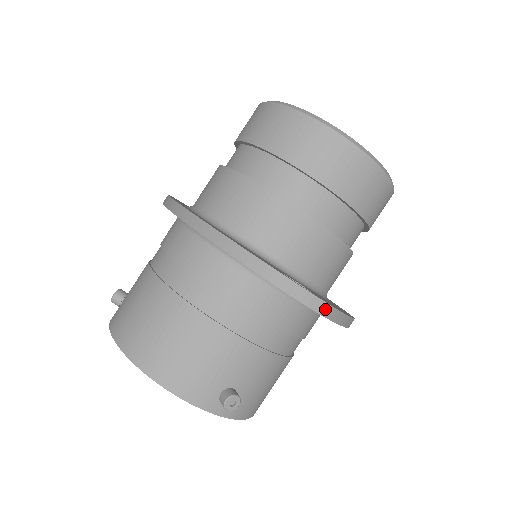
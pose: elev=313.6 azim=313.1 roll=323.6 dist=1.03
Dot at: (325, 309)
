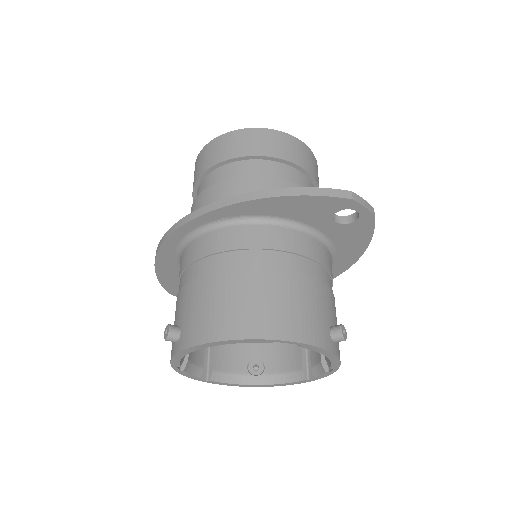
Dot at: (374, 212)
